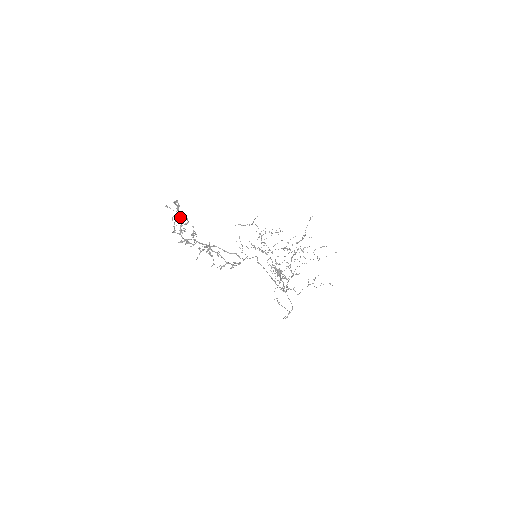
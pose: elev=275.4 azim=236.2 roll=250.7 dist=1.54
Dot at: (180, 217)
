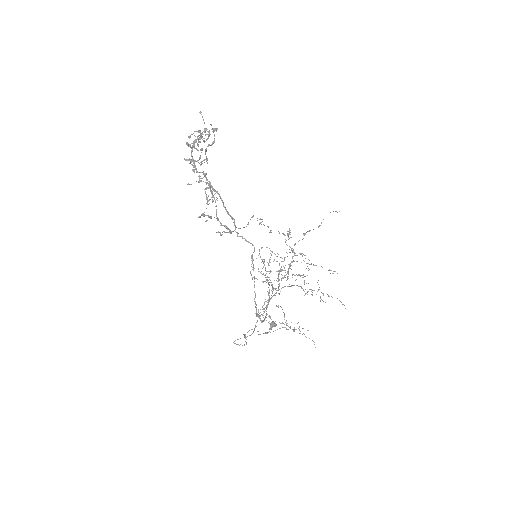
Dot at: (205, 130)
